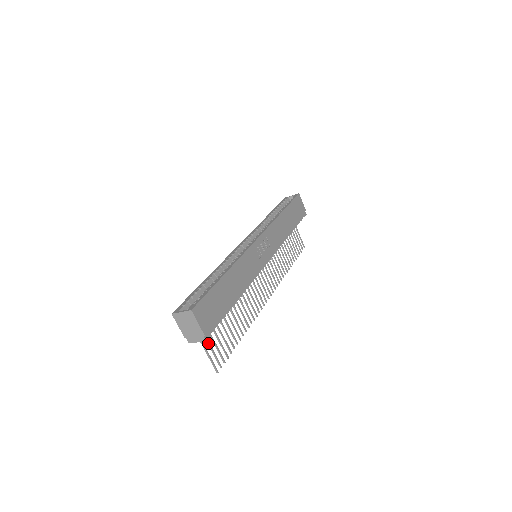
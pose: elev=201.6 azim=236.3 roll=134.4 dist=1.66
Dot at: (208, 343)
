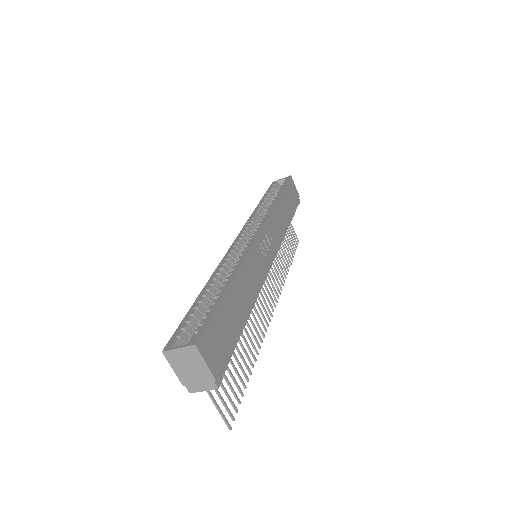
Dot at: occluded
